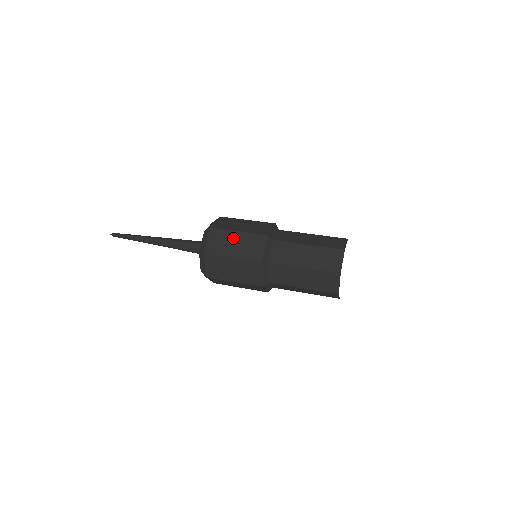
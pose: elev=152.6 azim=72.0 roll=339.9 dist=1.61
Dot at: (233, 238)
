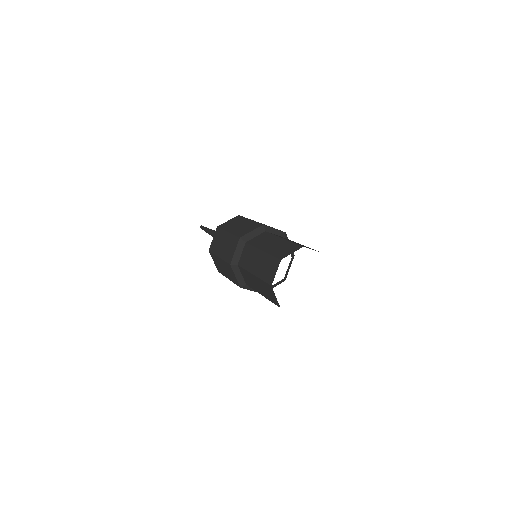
Dot at: (243, 222)
